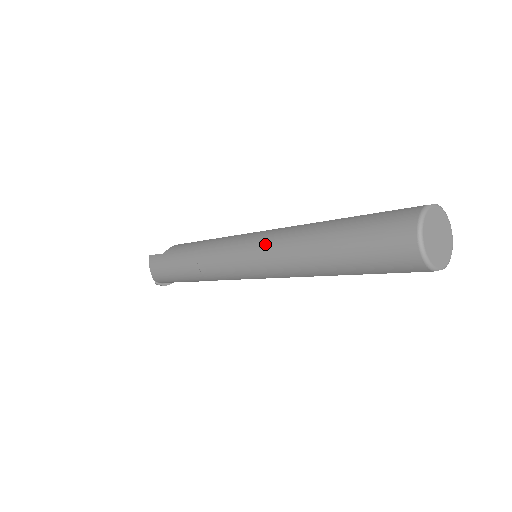
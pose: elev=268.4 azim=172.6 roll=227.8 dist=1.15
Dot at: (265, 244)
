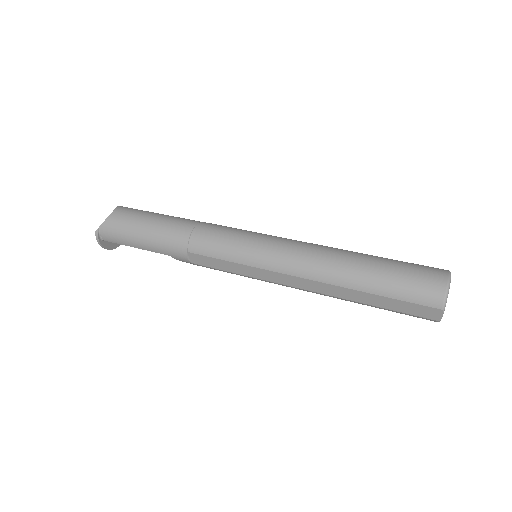
Dot at: (293, 241)
